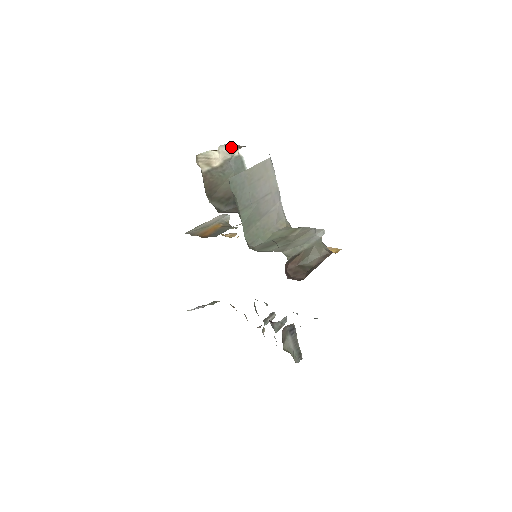
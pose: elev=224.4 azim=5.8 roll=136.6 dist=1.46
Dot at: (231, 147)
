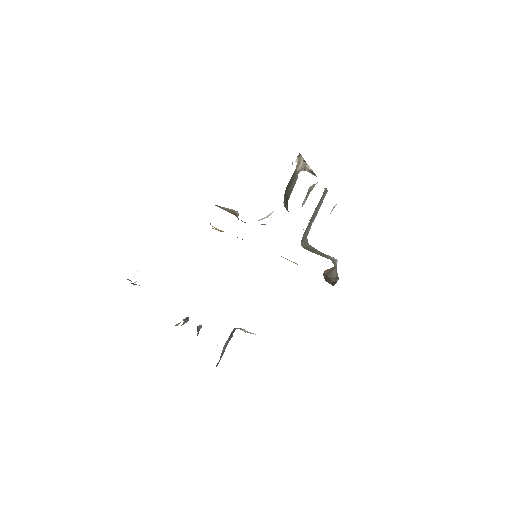
Dot at: (304, 166)
